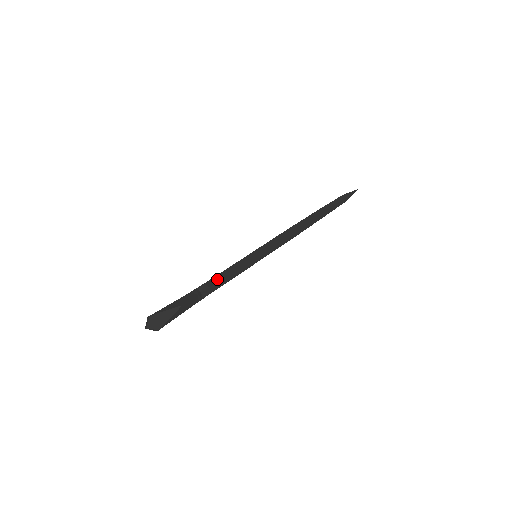
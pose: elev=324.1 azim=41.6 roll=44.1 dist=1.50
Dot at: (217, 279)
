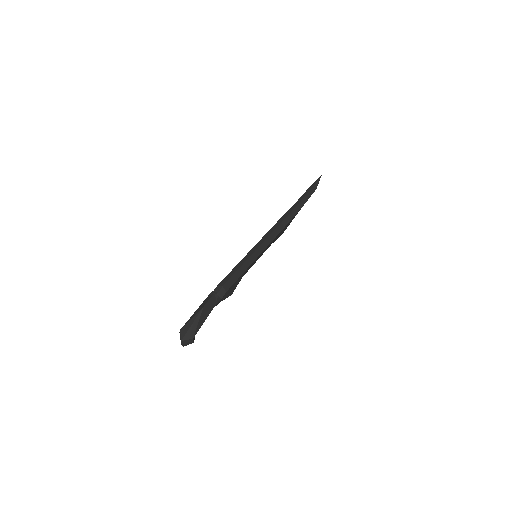
Dot at: (227, 279)
